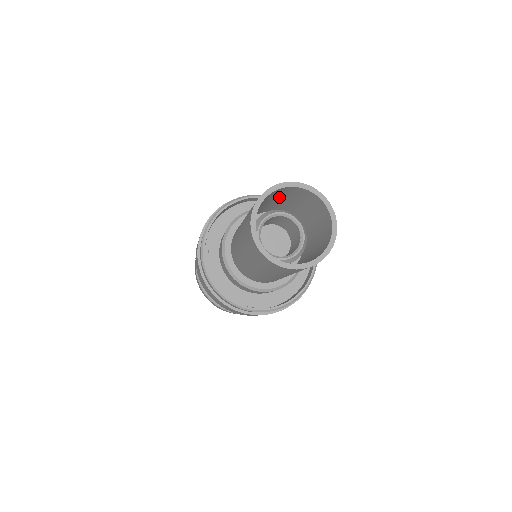
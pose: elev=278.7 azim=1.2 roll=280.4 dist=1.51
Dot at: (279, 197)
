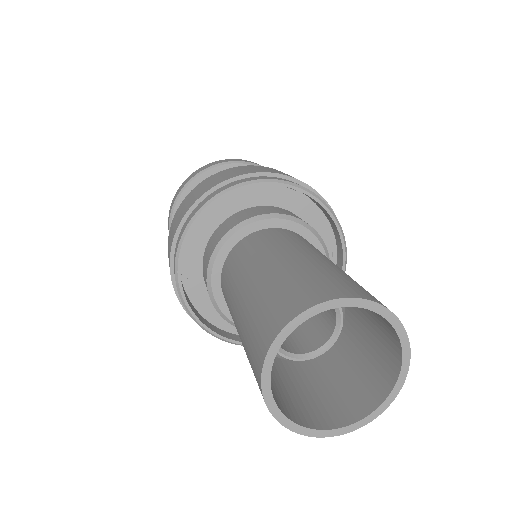
Dot at: occluded
